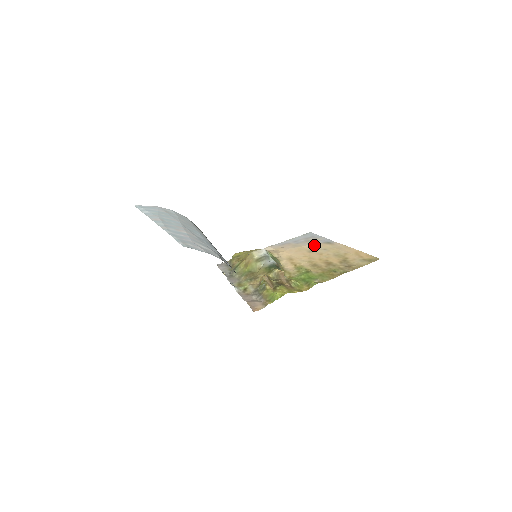
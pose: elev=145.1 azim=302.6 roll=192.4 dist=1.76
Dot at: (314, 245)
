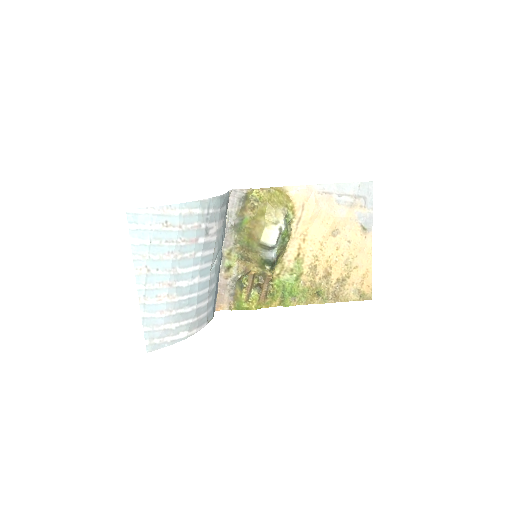
Dot at: (348, 223)
